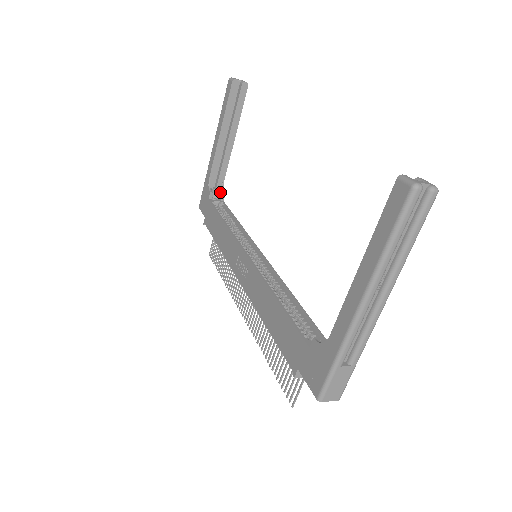
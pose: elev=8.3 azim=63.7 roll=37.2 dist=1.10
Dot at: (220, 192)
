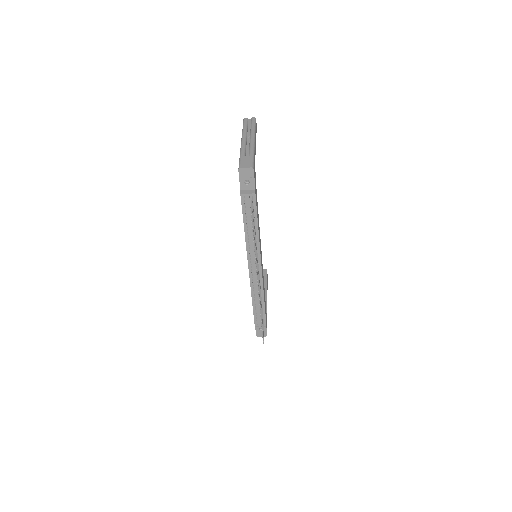
Dot at: occluded
